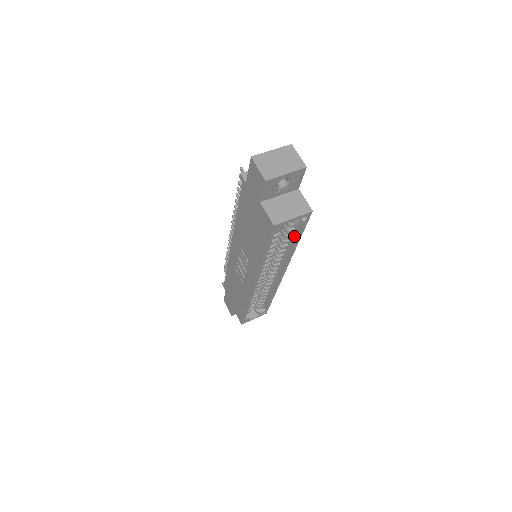
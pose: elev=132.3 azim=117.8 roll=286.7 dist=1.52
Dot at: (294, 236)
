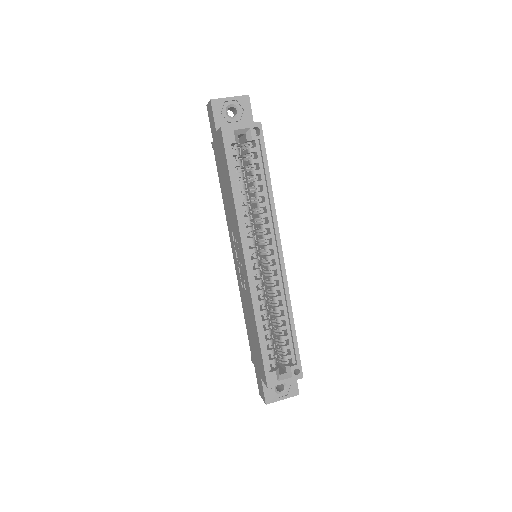
Dot at: (264, 175)
